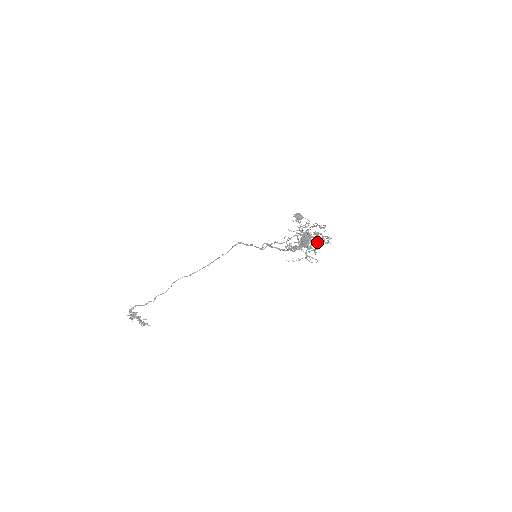
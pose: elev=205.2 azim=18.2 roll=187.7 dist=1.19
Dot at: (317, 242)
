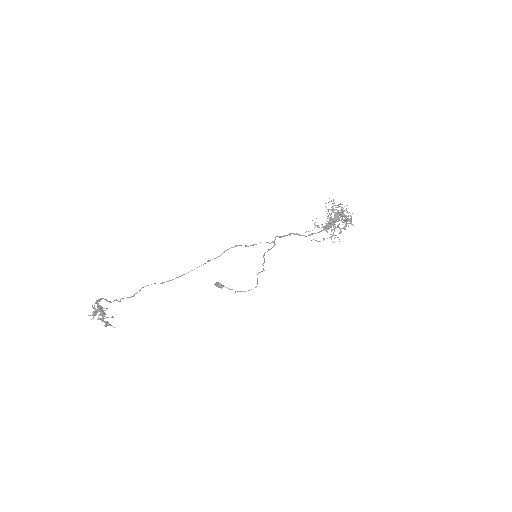
Dot at: (348, 219)
